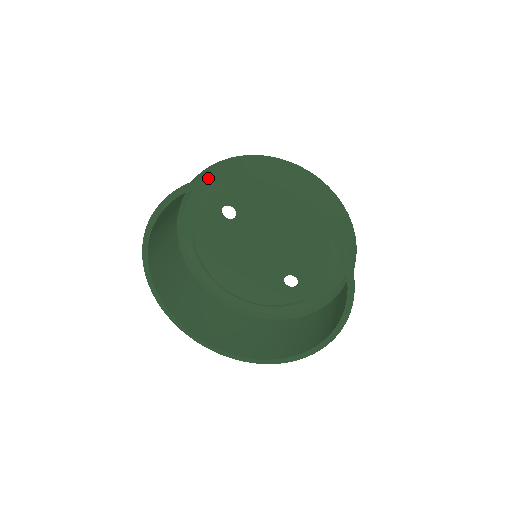
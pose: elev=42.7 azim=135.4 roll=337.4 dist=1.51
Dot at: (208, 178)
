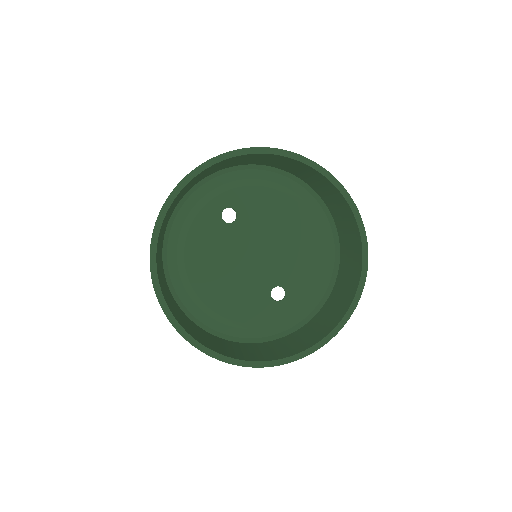
Dot at: (253, 148)
